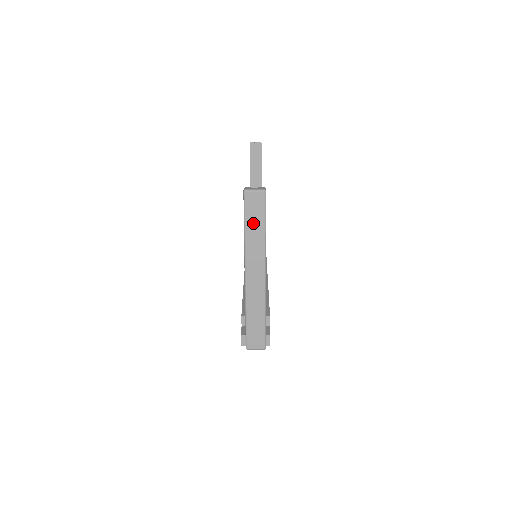
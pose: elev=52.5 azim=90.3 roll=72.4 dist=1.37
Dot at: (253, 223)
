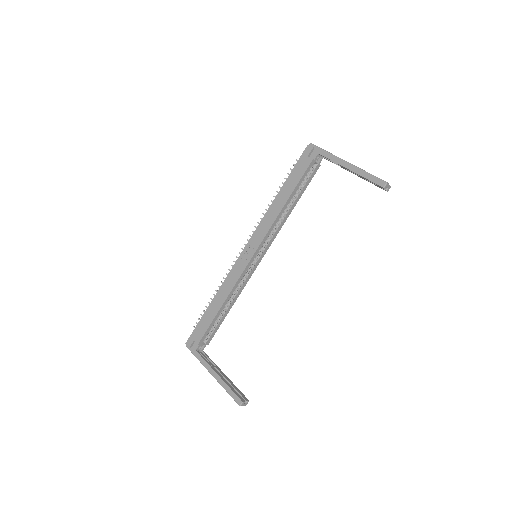
Dot at: occluded
